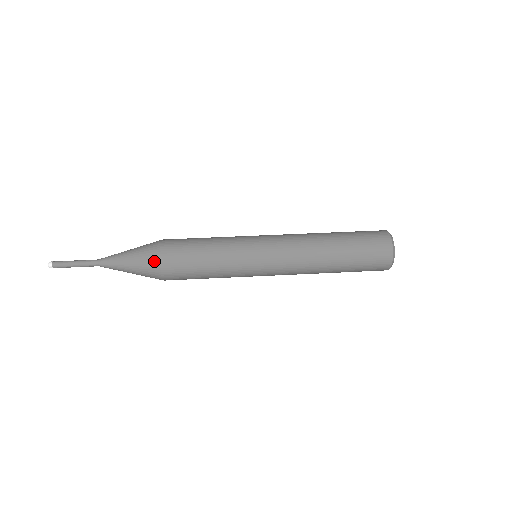
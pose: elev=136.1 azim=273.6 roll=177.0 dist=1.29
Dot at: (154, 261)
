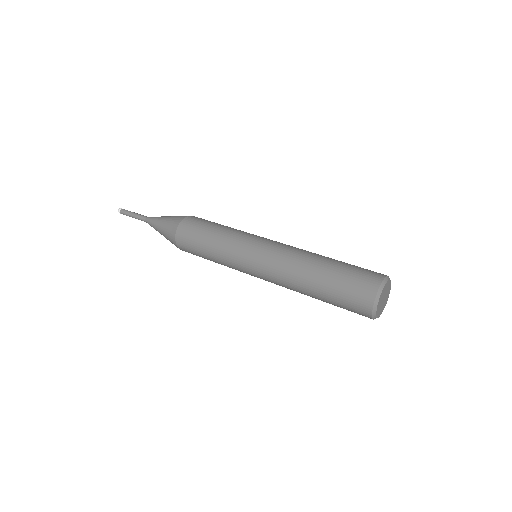
Dot at: (178, 220)
